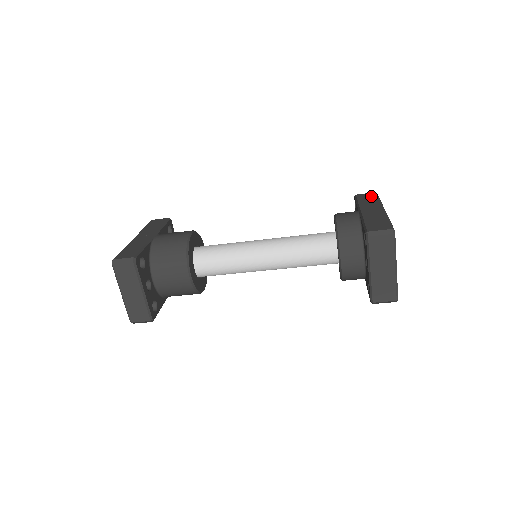
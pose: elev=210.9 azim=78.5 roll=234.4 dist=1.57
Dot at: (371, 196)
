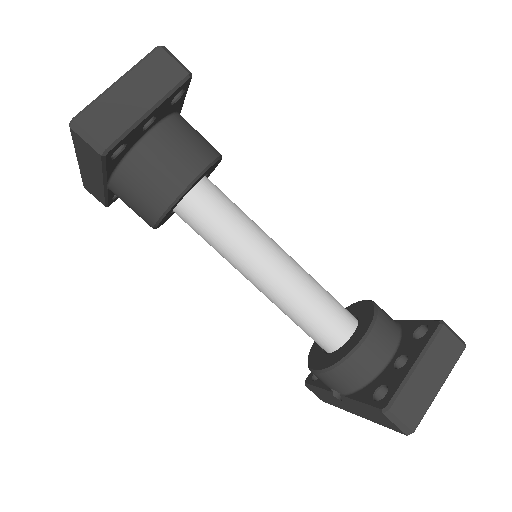
Dot at: occluded
